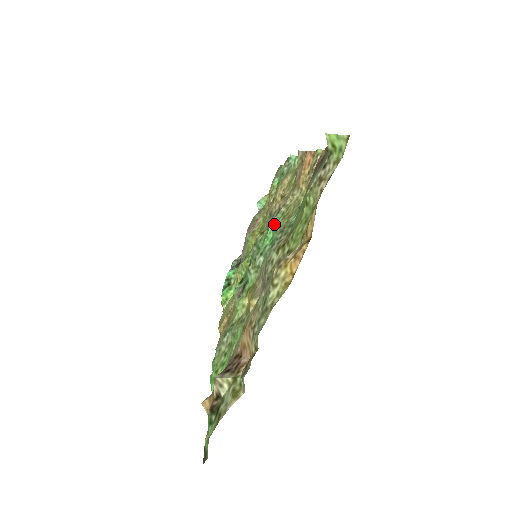
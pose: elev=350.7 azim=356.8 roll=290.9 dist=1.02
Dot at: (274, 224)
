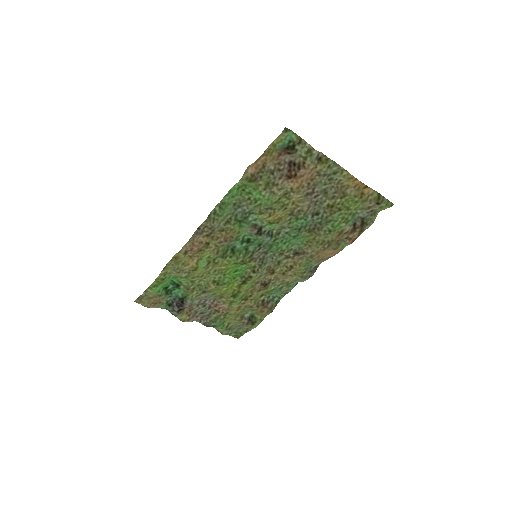
Dot at: (298, 242)
